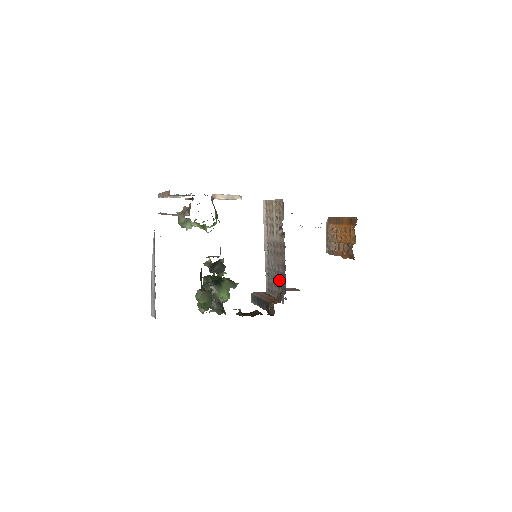
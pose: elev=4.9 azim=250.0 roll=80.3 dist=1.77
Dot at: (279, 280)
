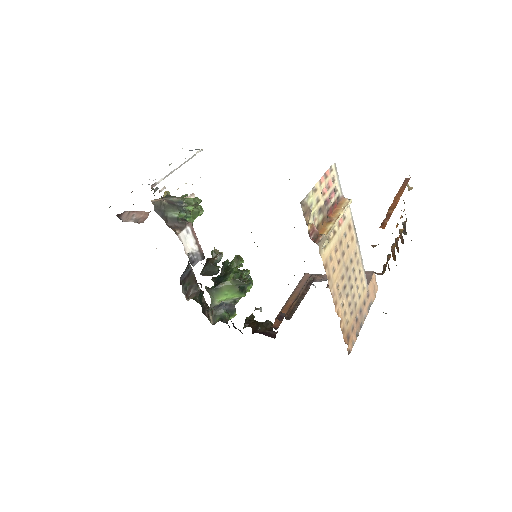
Dot at: occluded
